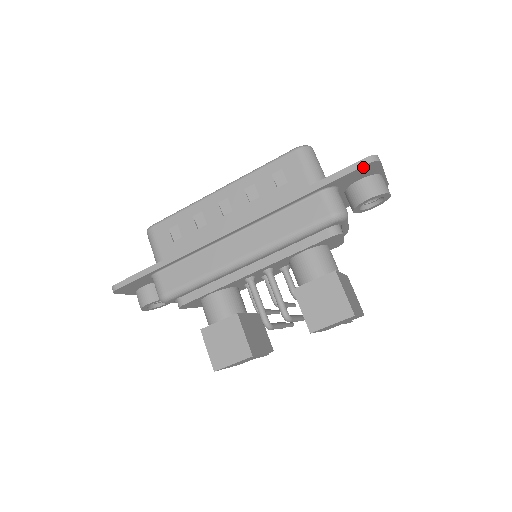
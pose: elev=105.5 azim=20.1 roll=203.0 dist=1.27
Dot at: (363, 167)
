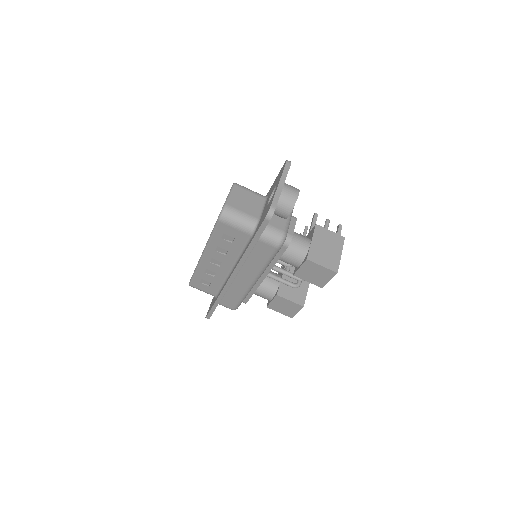
Dot at: occluded
